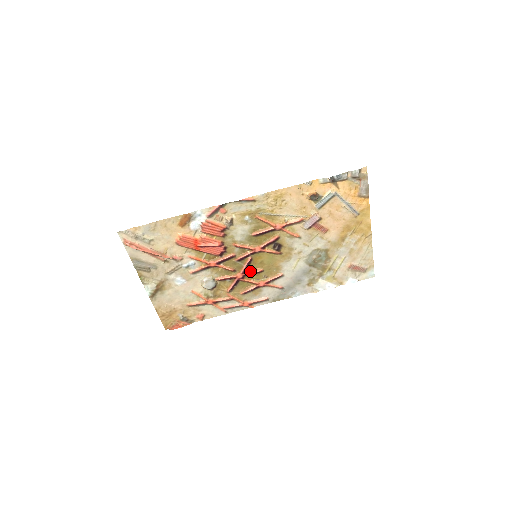
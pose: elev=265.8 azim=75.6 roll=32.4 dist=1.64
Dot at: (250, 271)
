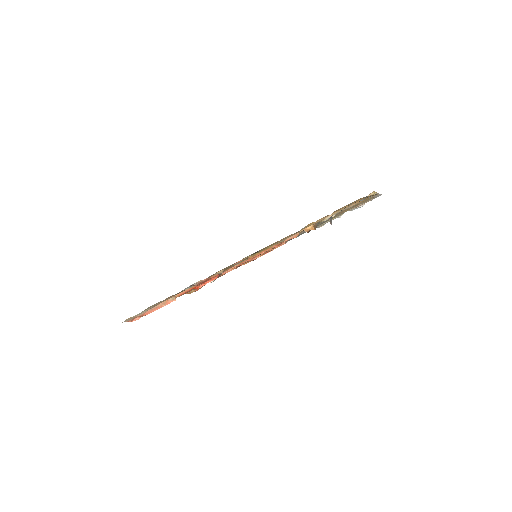
Dot at: occluded
